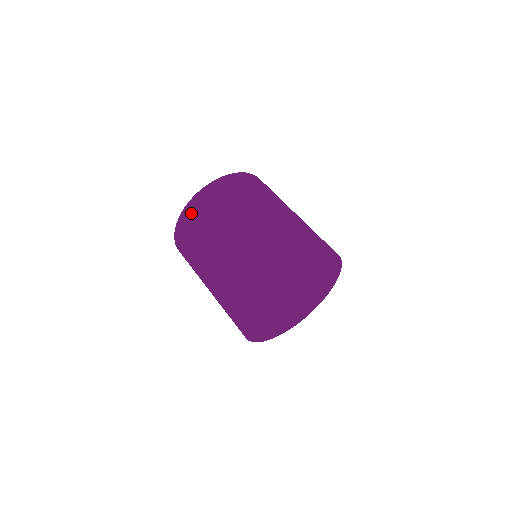
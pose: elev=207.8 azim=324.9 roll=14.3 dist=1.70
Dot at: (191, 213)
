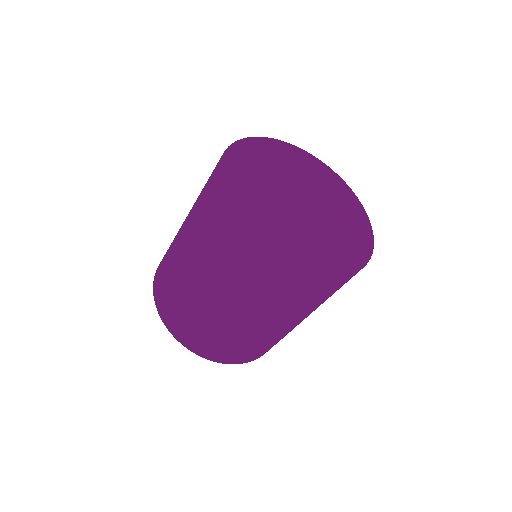
Dot at: (157, 279)
